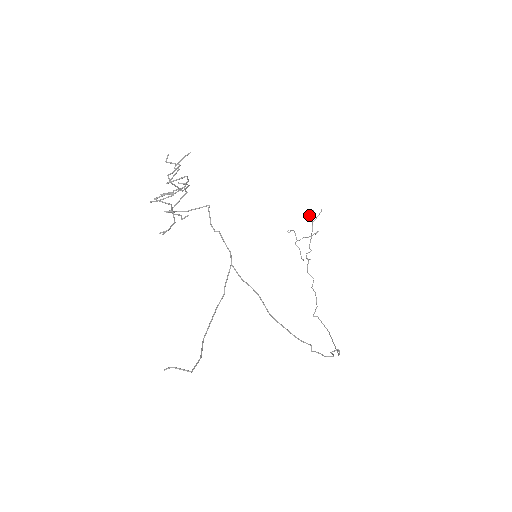
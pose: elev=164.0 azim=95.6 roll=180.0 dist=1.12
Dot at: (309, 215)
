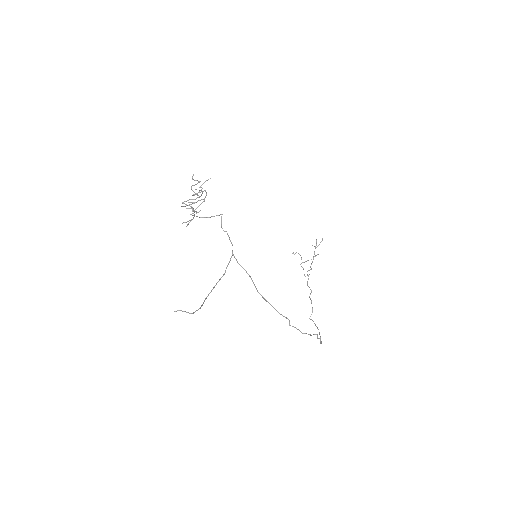
Dot at: occluded
